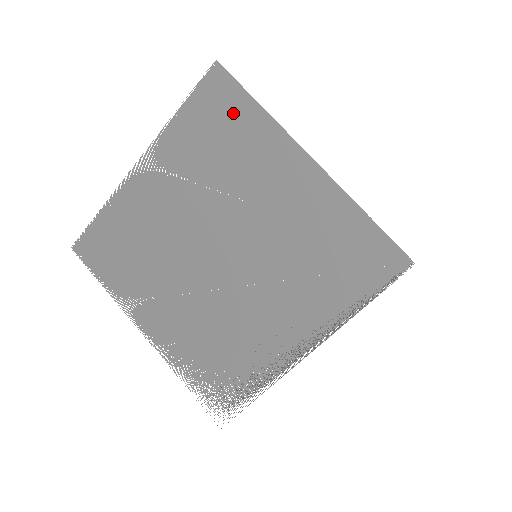
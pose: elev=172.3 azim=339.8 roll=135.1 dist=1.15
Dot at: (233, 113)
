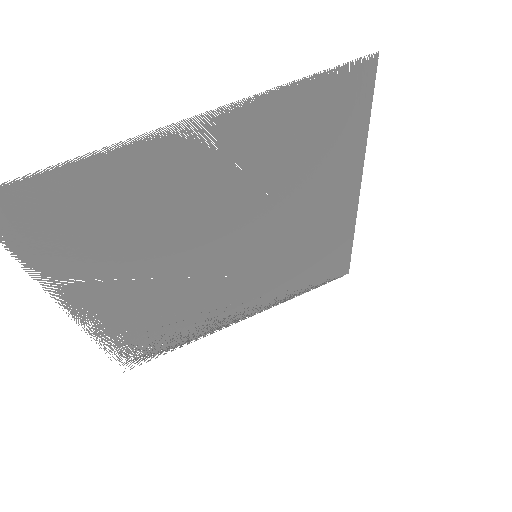
Dot at: (343, 125)
